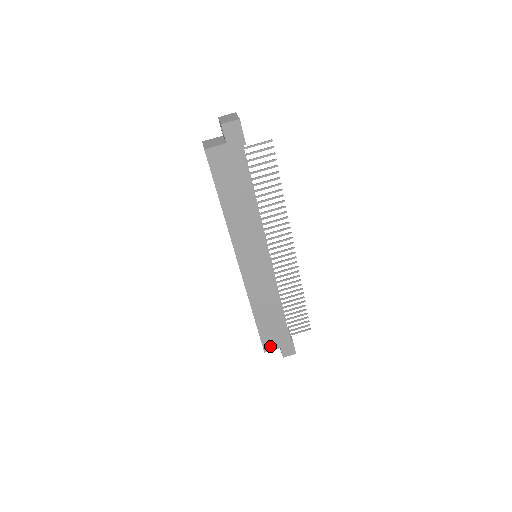
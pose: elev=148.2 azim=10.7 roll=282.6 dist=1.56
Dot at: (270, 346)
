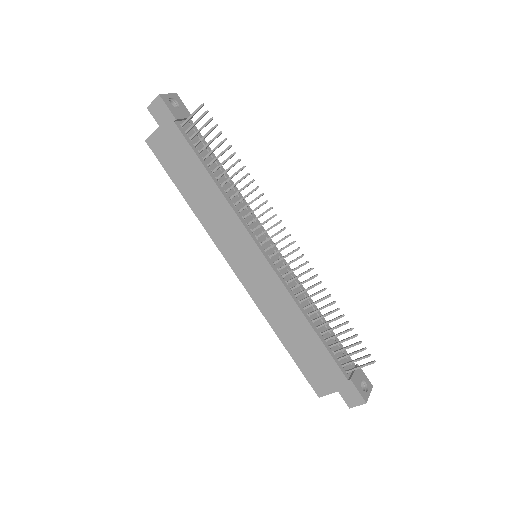
Dot at: (322, 387)
